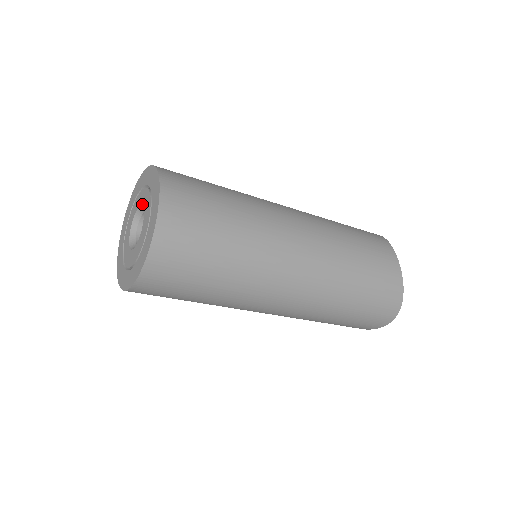
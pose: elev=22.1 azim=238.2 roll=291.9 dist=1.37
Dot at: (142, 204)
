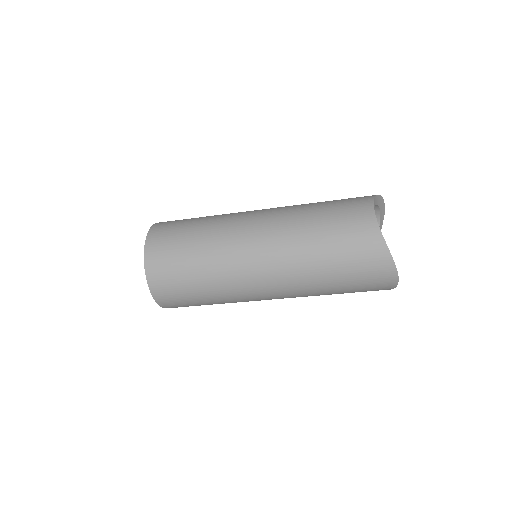
Dot at: occluded
